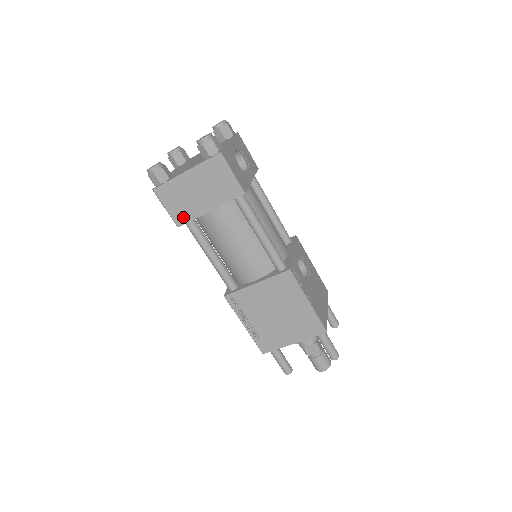
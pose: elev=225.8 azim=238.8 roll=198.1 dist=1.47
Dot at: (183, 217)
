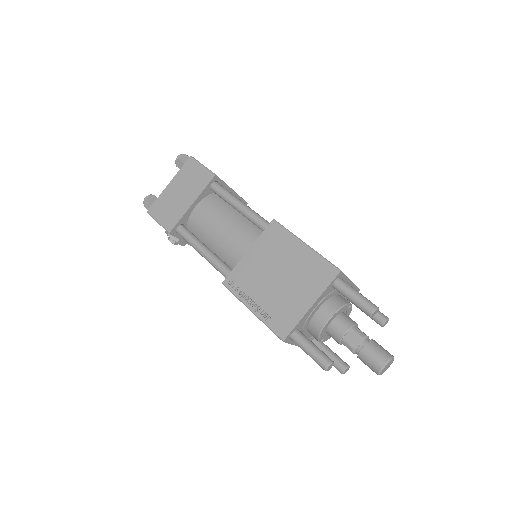
Dot at: (172, 221)
